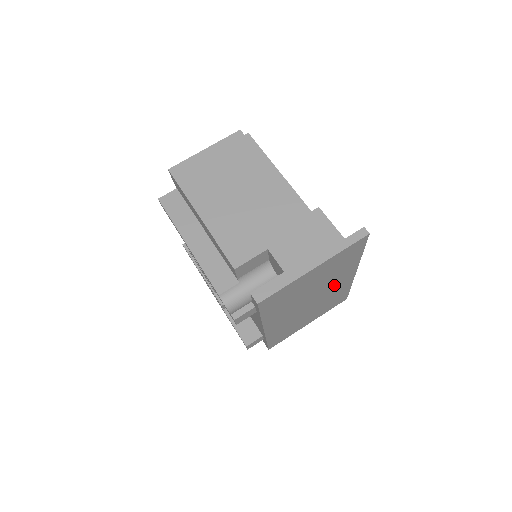
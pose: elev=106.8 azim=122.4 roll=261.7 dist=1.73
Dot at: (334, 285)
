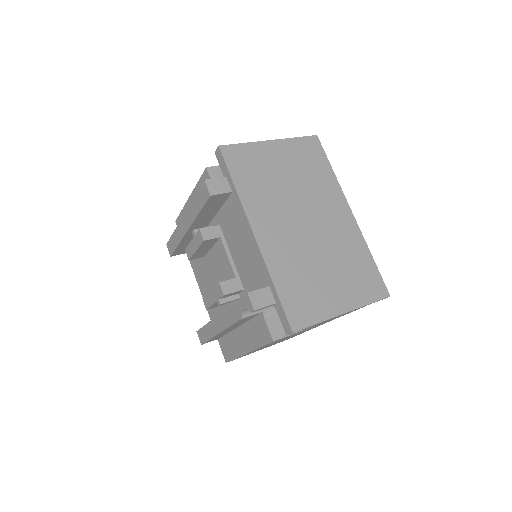
Dot at: (329, 215)
